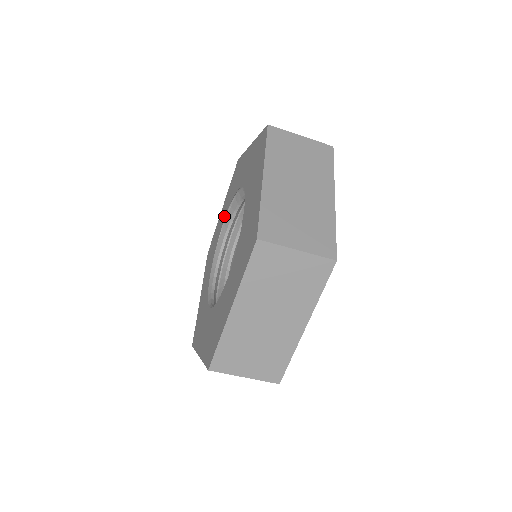
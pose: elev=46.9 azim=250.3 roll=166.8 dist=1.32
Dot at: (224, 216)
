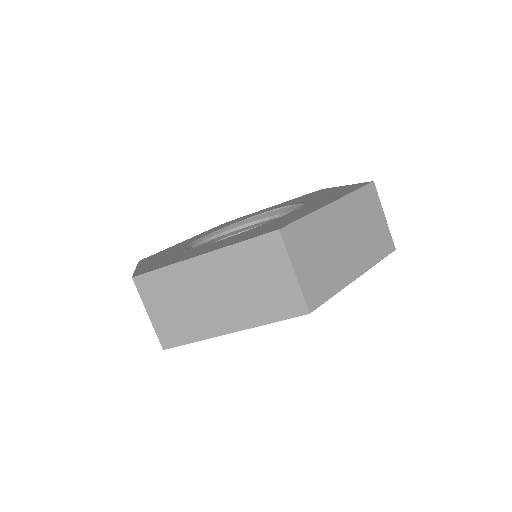
Dot at: (267, 210)
